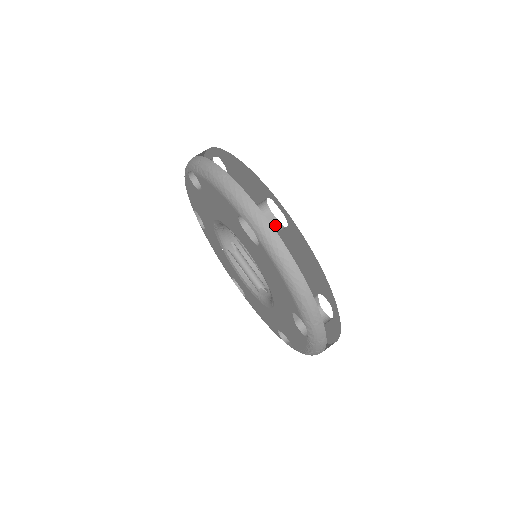
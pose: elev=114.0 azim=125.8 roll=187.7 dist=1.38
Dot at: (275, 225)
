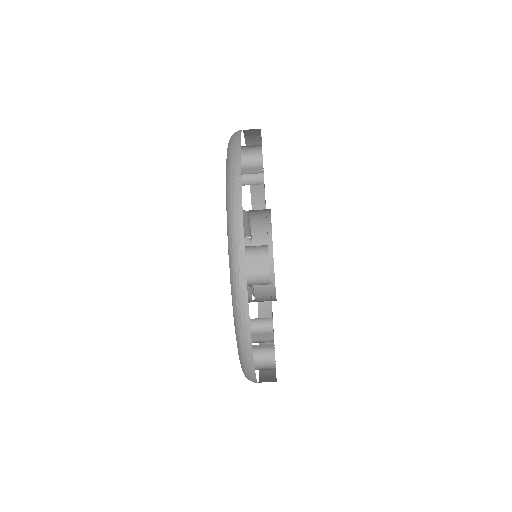
Dot at: (269, 348)
